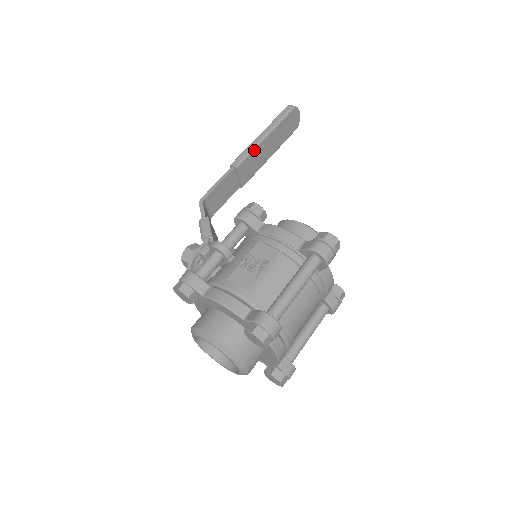
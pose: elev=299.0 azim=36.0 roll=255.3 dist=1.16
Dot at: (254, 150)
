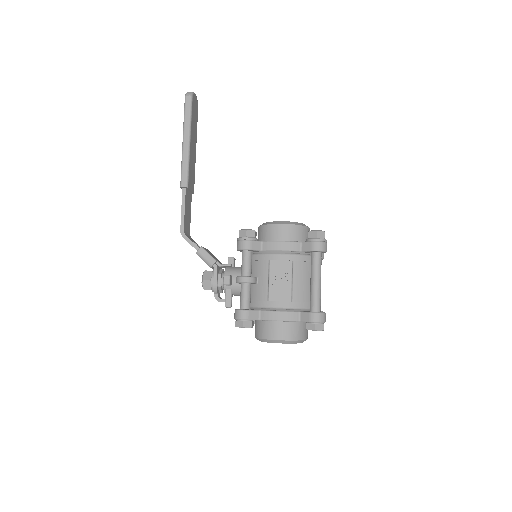
Dot at: (189, 161)
